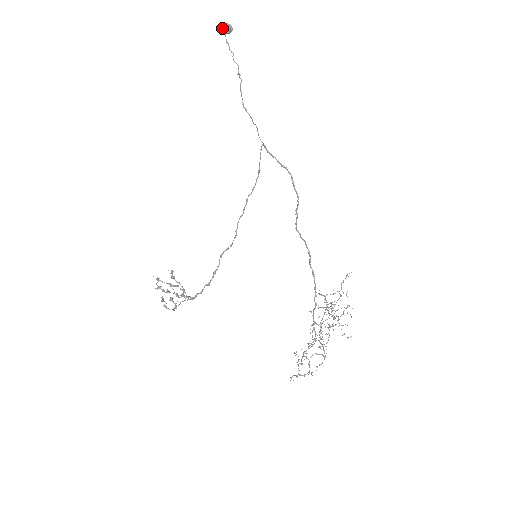
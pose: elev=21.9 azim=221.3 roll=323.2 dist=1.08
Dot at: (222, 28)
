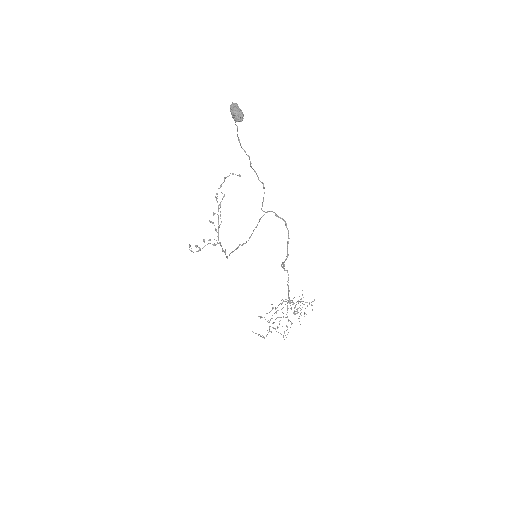
Dot at: (231, 113)
